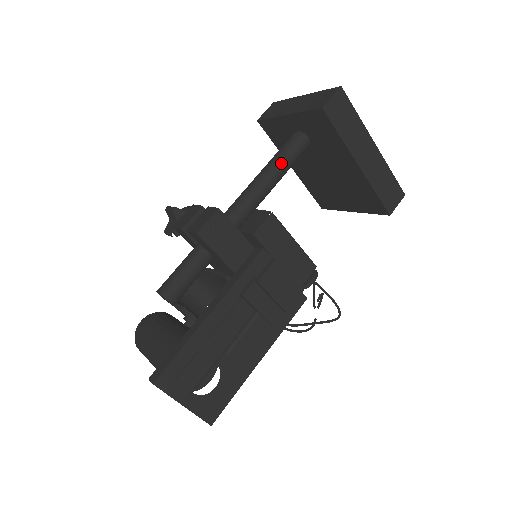
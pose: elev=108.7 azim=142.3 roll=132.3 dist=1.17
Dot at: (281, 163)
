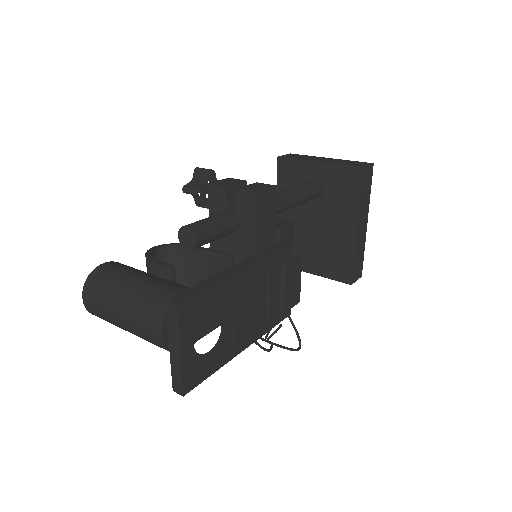
Dot at: (305, 192)
